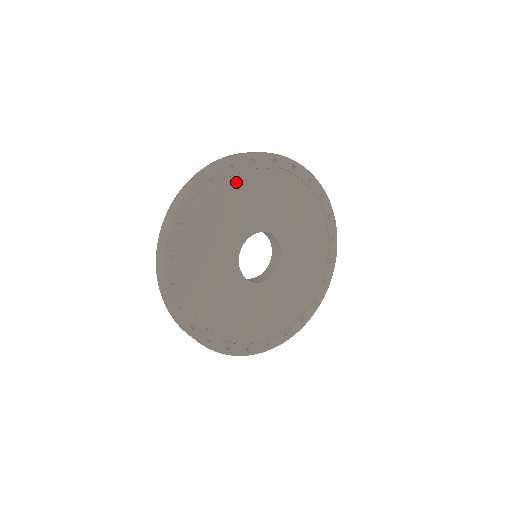
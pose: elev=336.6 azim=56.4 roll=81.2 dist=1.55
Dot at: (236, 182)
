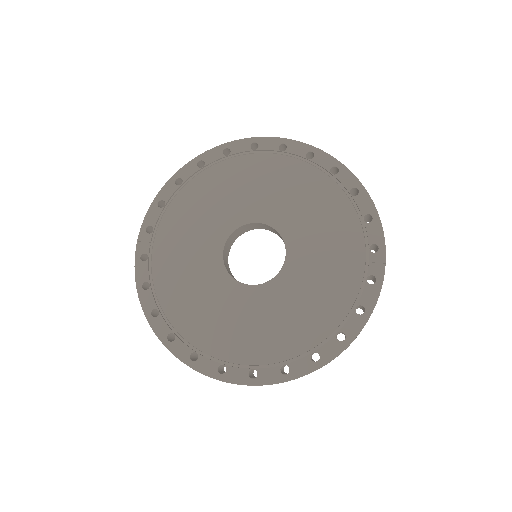
Dot at: (255, 161)
